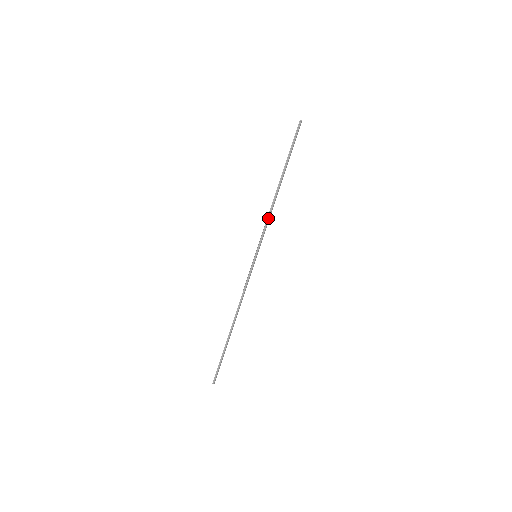
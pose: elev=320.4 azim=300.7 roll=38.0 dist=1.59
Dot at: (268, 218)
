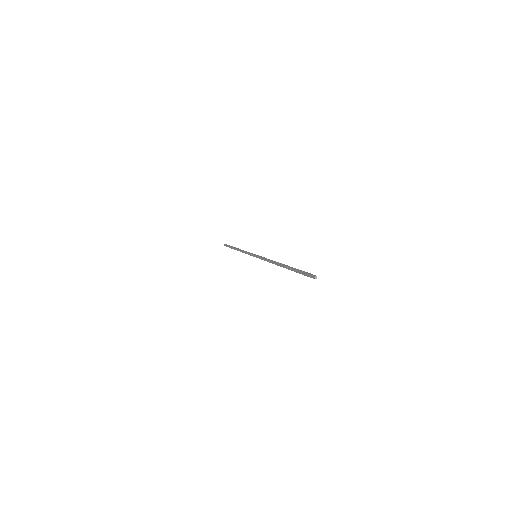
Dot at: (245, 251)
